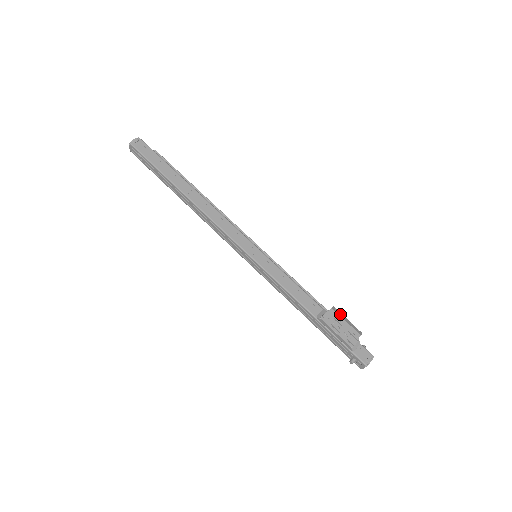
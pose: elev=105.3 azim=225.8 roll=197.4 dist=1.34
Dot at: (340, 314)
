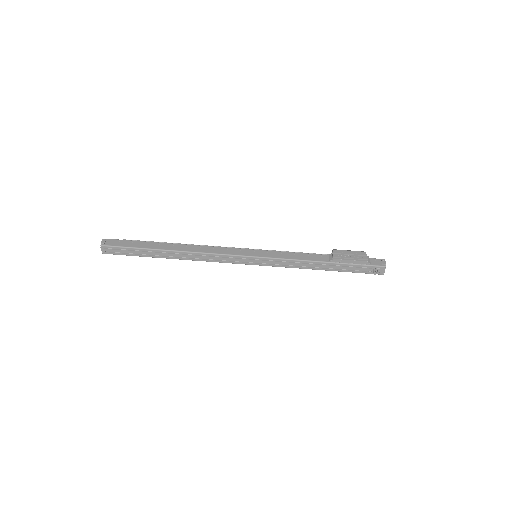
Dot at: (341, 250)
